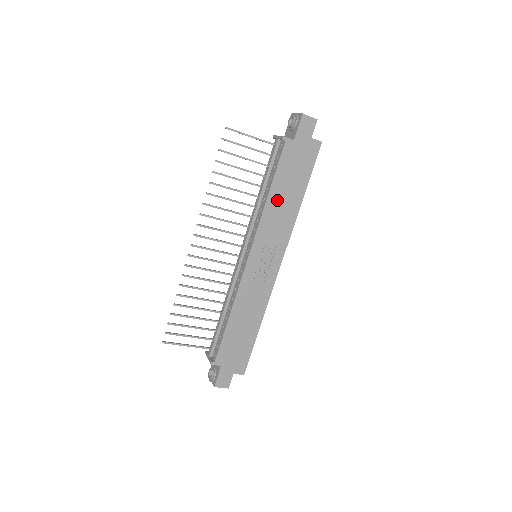
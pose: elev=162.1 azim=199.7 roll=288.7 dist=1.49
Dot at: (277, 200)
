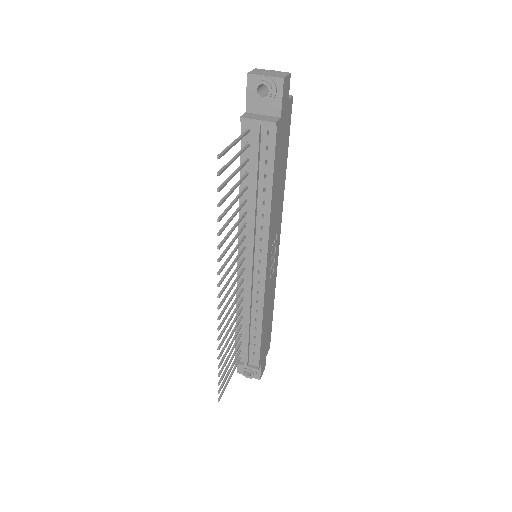
Dot at: (275, 194)
